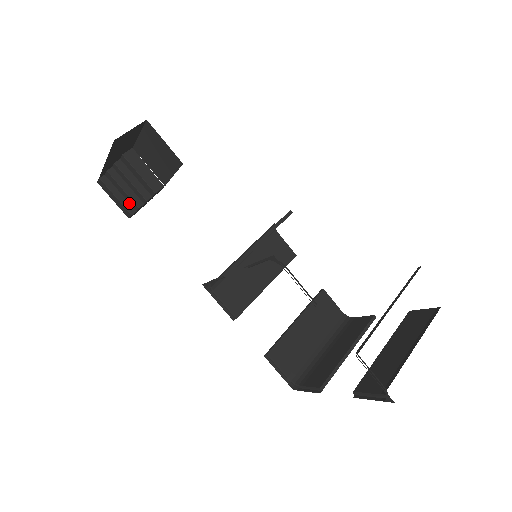
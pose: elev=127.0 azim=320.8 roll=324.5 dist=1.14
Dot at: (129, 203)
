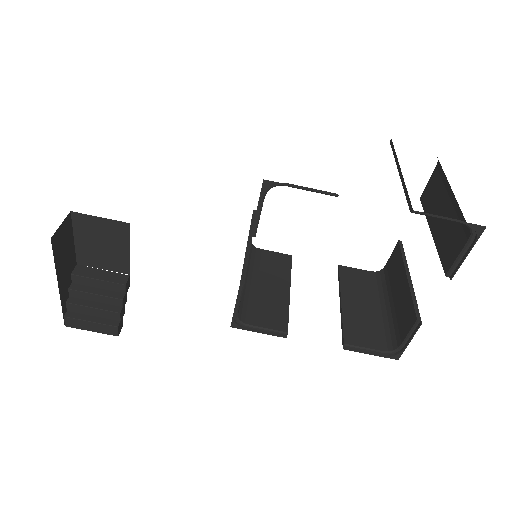
Dot at: (108, 319)
